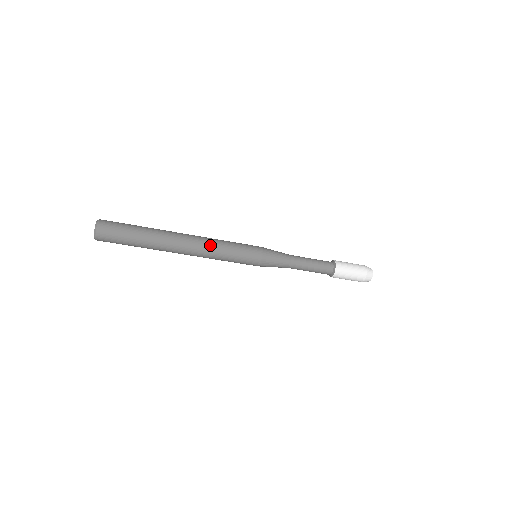
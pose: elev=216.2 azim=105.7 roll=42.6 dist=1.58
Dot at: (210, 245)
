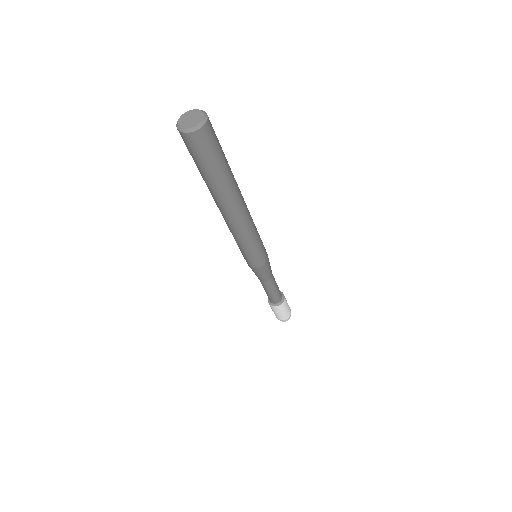
Dot at: (251, 217)
